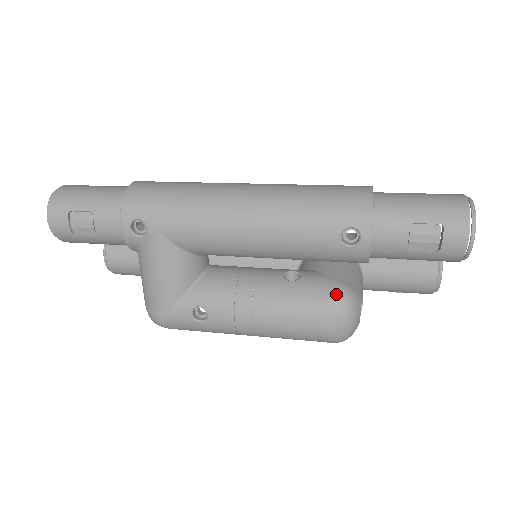
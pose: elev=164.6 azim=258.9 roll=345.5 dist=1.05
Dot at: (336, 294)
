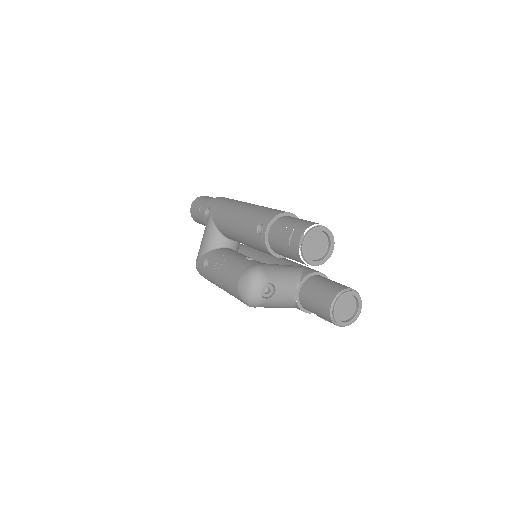
Dot at: (252, 267)
